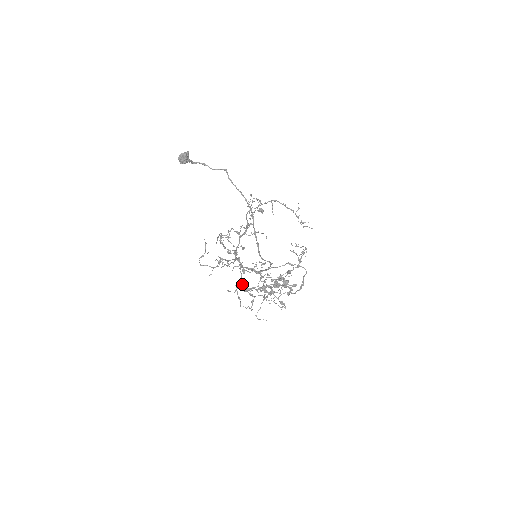
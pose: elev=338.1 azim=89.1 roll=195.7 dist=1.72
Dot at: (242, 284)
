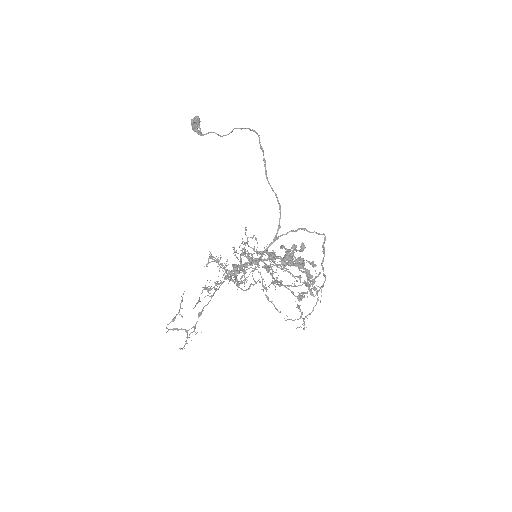
Dot at: (242, 243)
